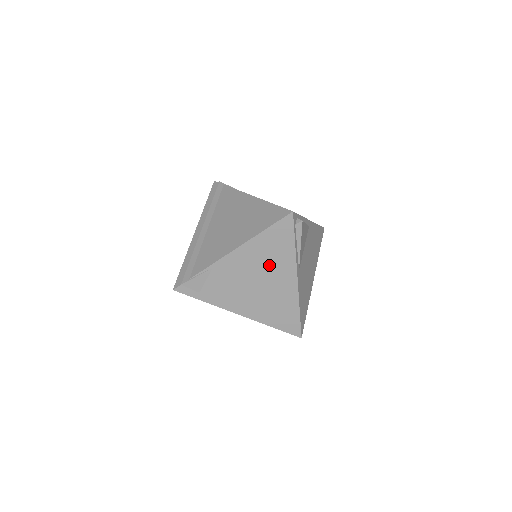
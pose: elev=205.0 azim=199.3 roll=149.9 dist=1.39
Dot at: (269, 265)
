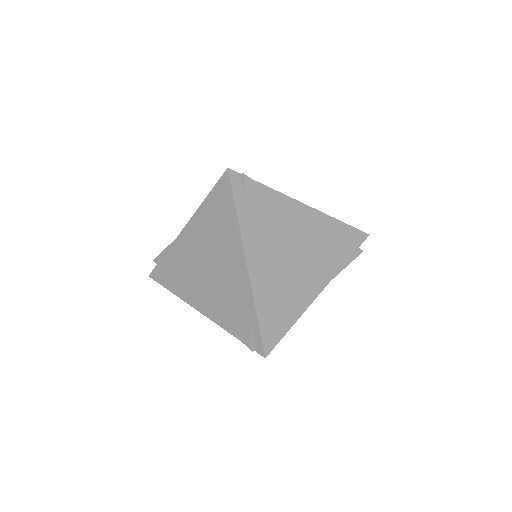
Dot at: (317, 252)
